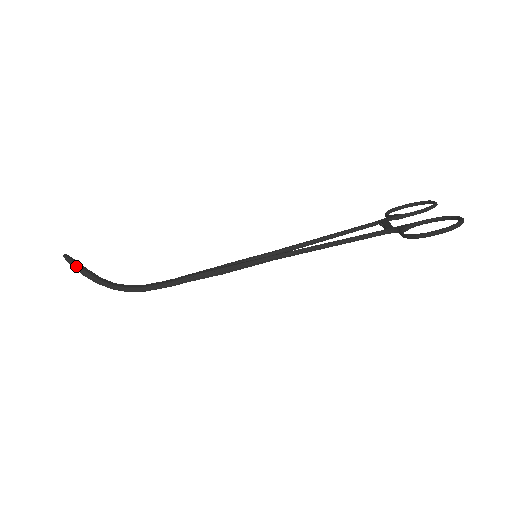
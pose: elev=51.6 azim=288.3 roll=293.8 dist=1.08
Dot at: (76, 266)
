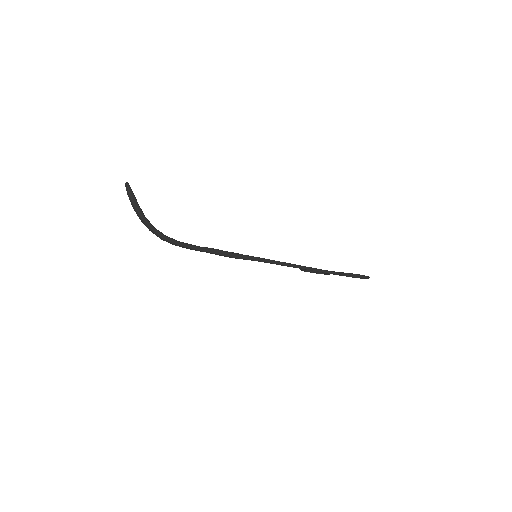
Dot at: (134, 197)
